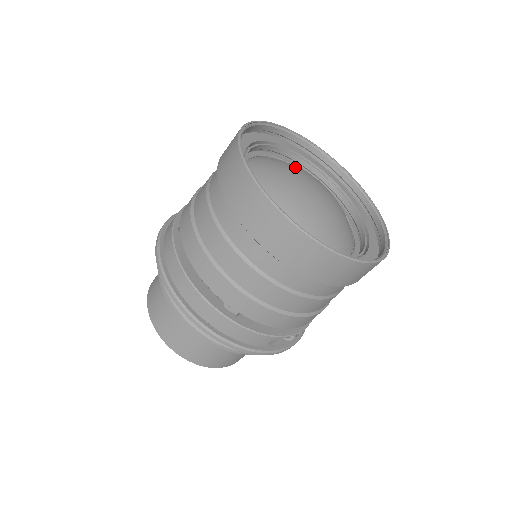
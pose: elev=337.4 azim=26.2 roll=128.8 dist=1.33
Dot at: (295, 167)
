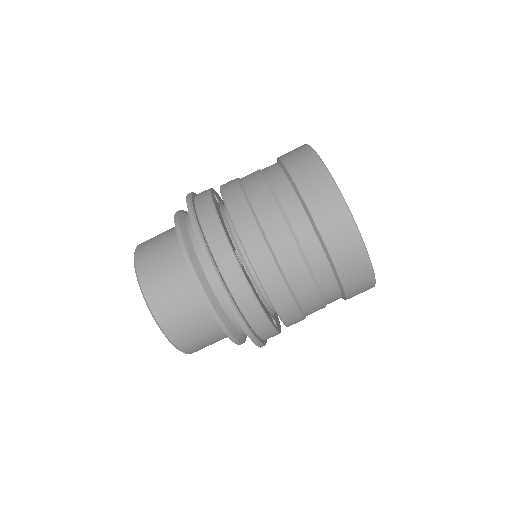
Dot at: occluded
